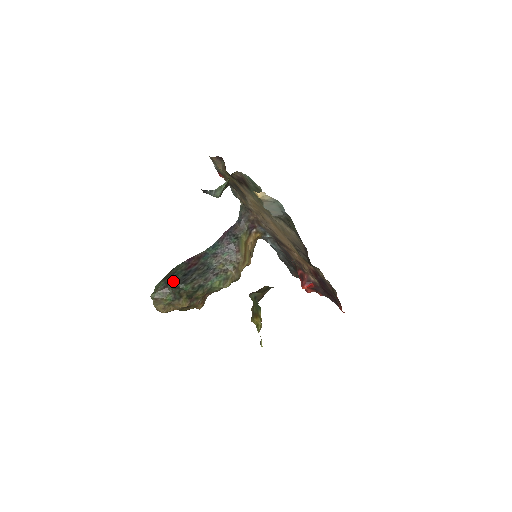
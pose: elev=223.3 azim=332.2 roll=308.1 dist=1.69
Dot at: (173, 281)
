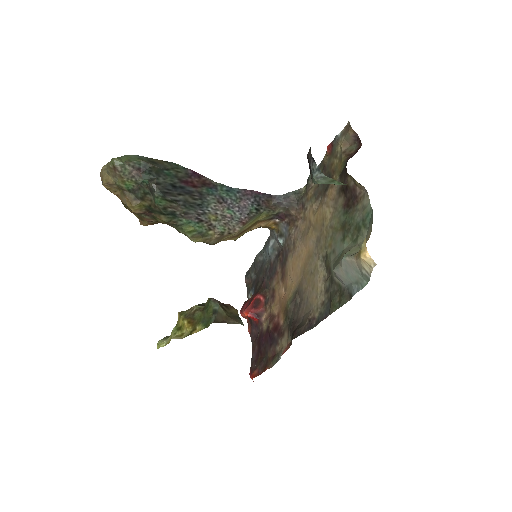
Dot at: (155, 177)
